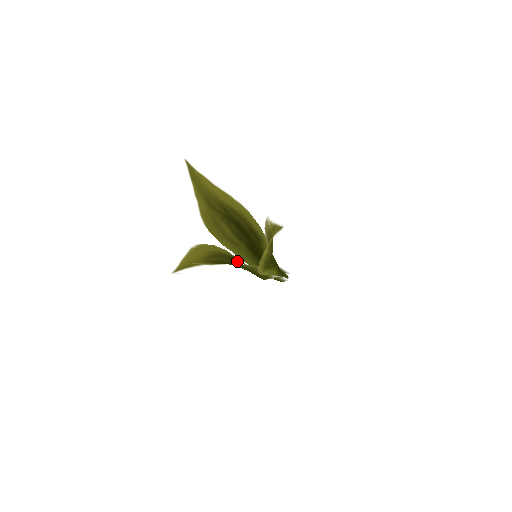
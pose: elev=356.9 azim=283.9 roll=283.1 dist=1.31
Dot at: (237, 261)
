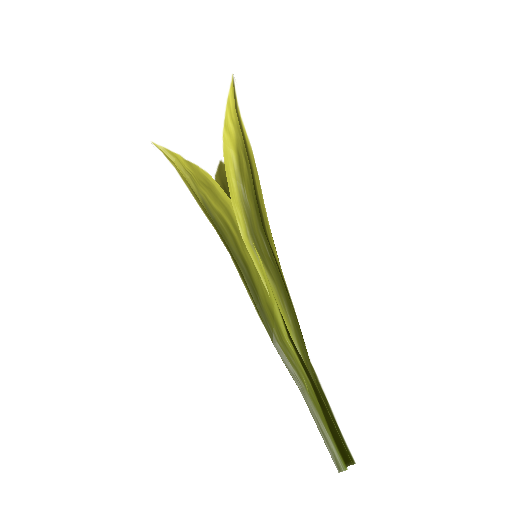
Dot at: (233, 259)
